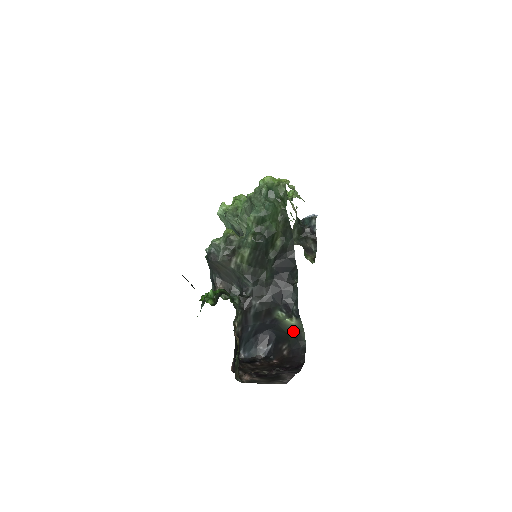
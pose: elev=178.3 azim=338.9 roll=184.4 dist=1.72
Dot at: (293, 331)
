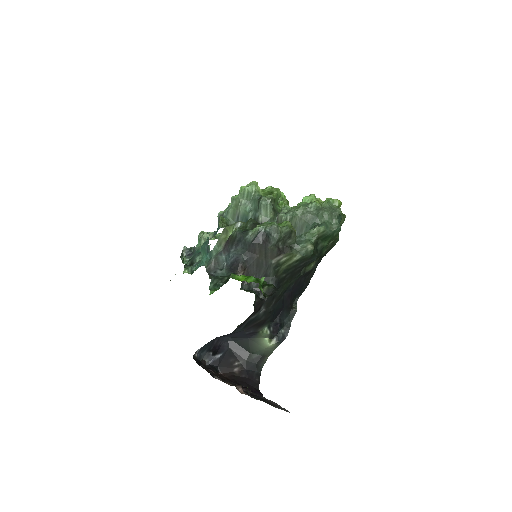
Dot at: (259, 352)
